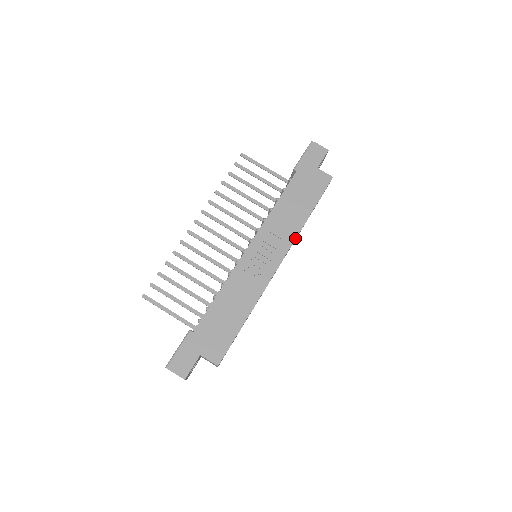
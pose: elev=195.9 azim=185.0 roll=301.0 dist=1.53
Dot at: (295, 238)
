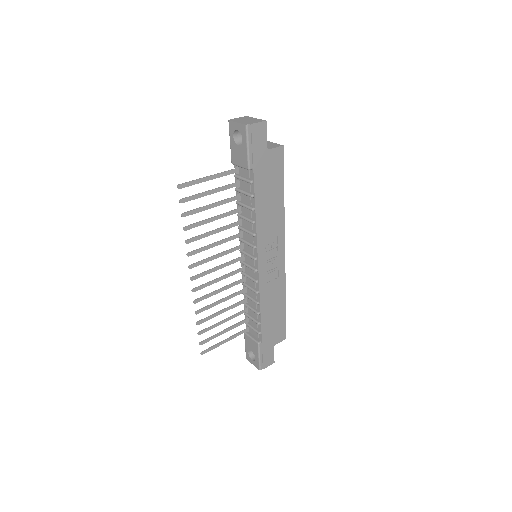
Dot at: (284, 226)
